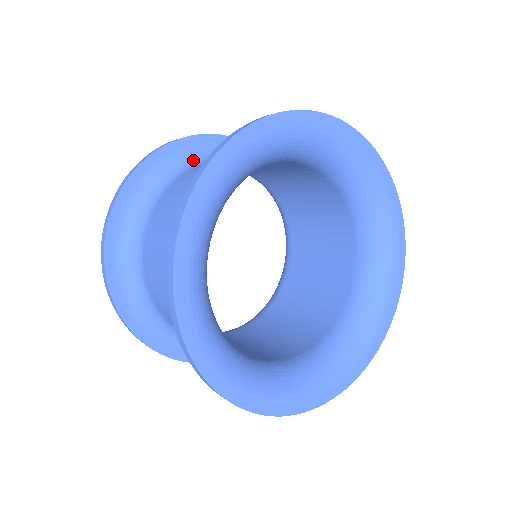
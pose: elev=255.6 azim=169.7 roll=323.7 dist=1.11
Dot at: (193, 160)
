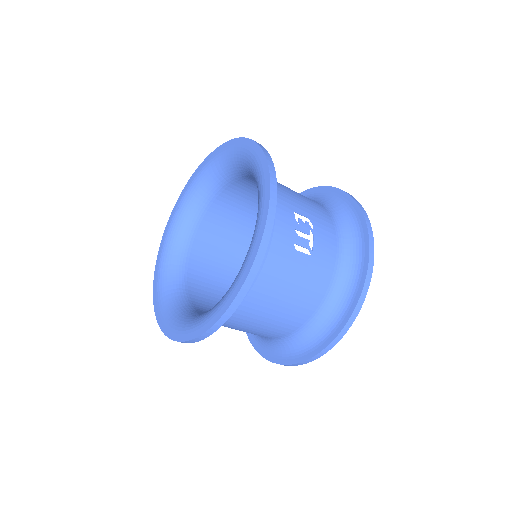
Dot at: occluded
